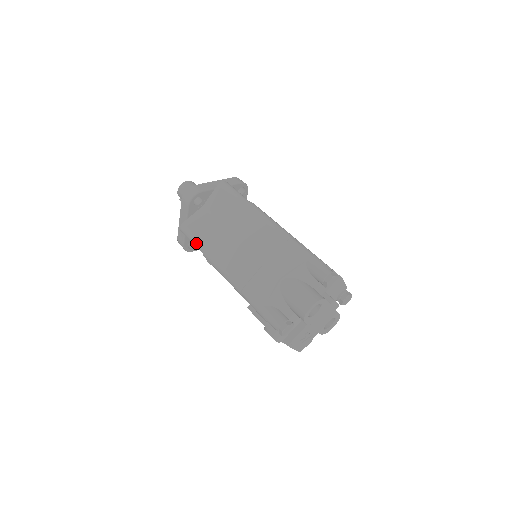
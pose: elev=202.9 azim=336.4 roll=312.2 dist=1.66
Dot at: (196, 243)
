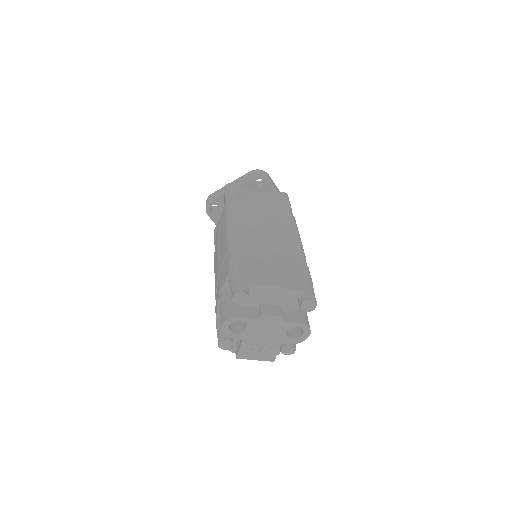
Dot at: occluded
